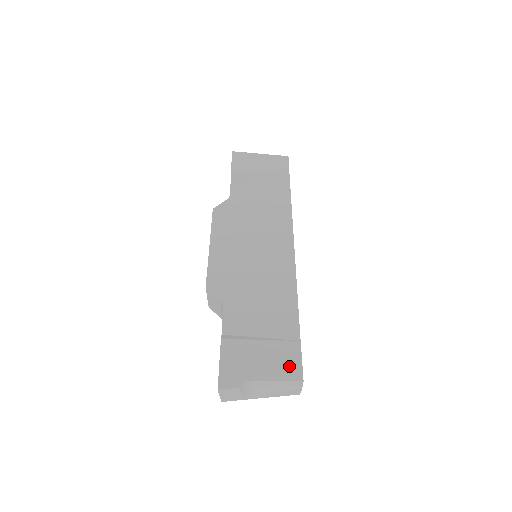
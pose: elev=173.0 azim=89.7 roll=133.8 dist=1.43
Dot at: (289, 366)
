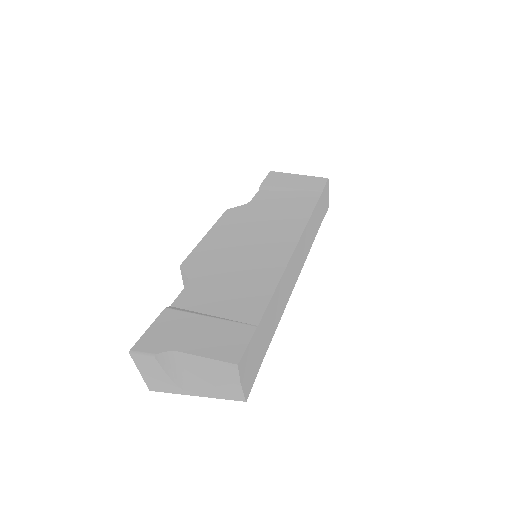
Dot at: (228, 346)
